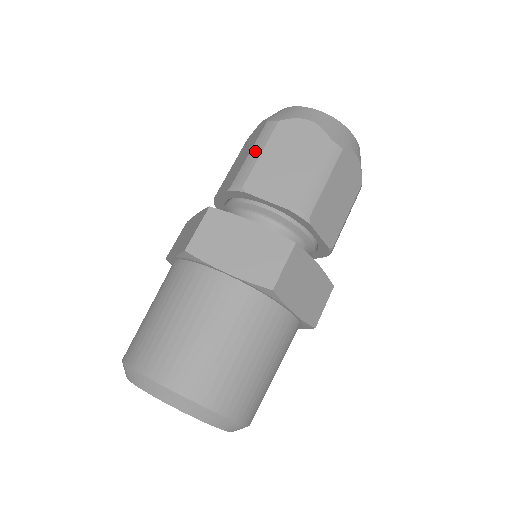
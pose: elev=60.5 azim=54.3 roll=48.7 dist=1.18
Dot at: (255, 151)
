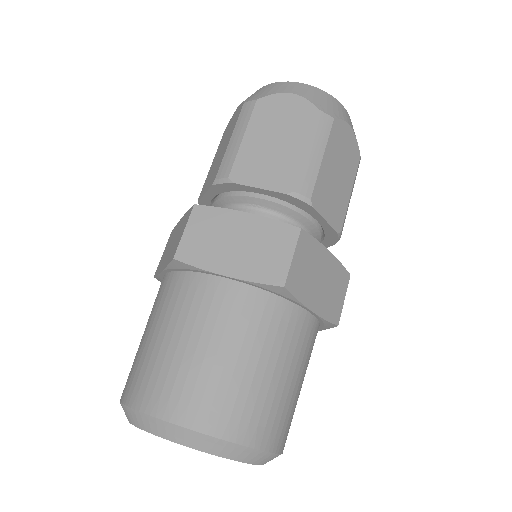
Dot at: (236, 136)
